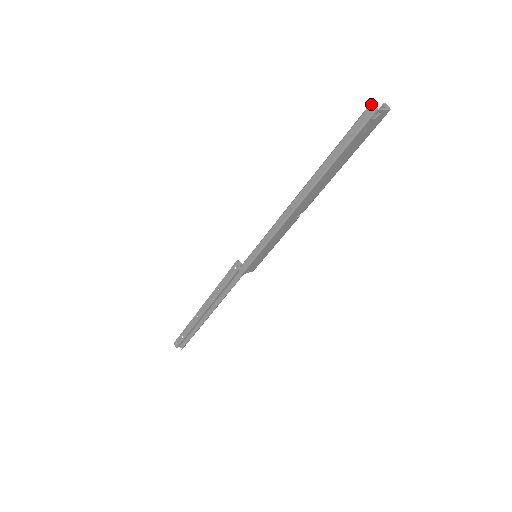
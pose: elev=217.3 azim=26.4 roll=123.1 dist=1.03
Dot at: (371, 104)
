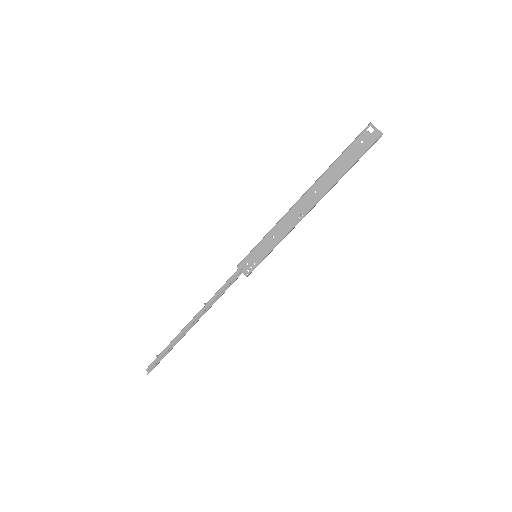
Dot at: (370, 123)
